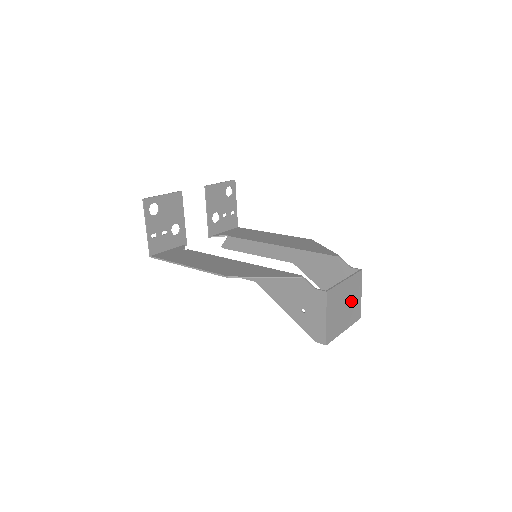
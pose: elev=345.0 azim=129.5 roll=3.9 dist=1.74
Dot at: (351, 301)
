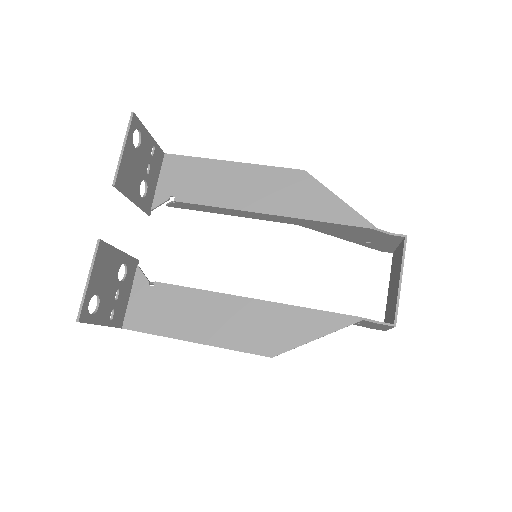
Dot at: occluded
